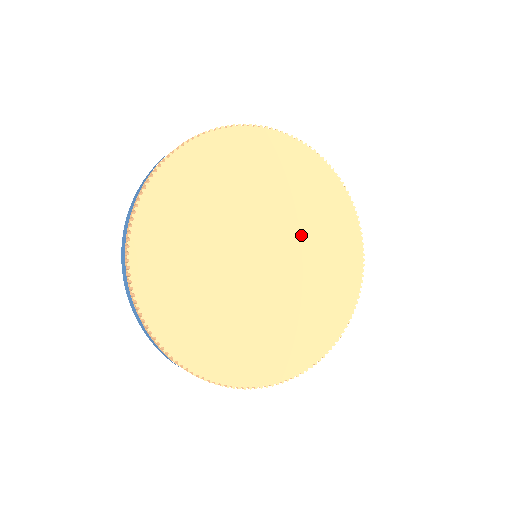
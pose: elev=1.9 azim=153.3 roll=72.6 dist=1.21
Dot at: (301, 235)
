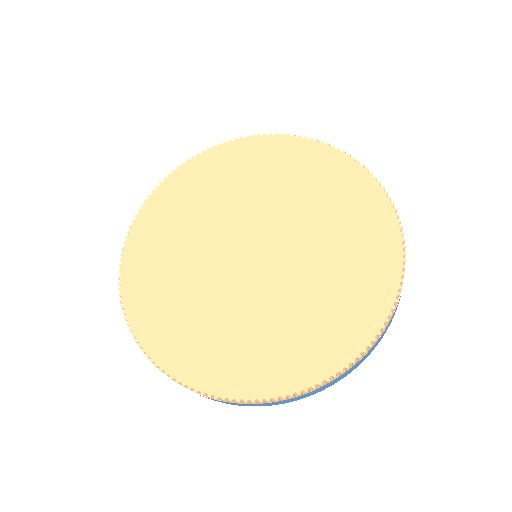
Dot at: (275, 203)
